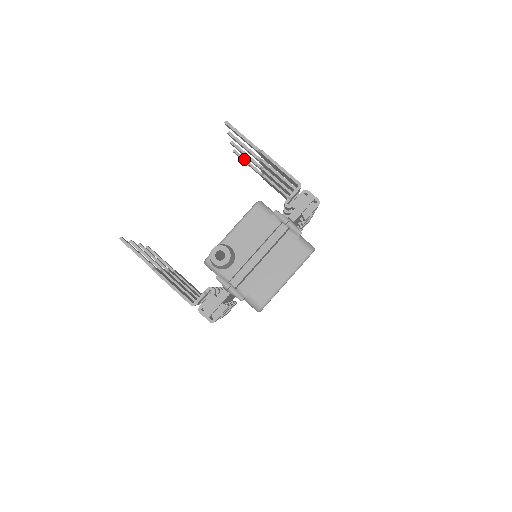
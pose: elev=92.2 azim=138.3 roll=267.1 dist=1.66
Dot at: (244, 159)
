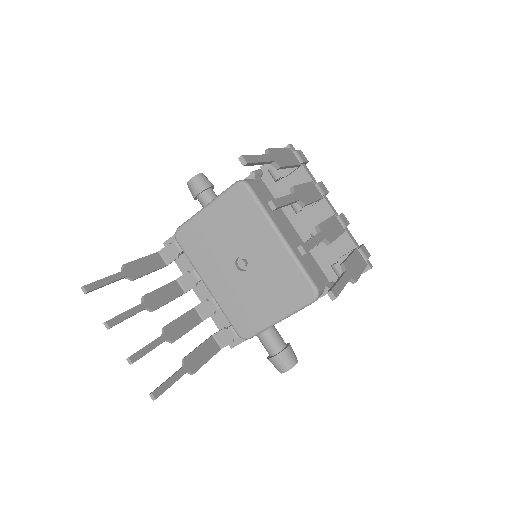
Dot at: (257, 164)
